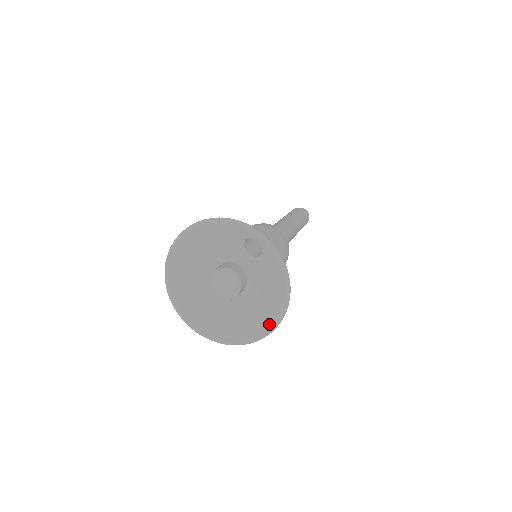
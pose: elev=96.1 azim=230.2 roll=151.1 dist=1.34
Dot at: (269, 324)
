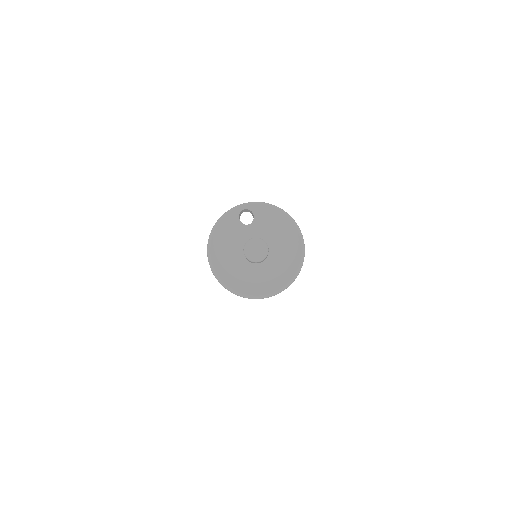
Dot at: (298, 239)
